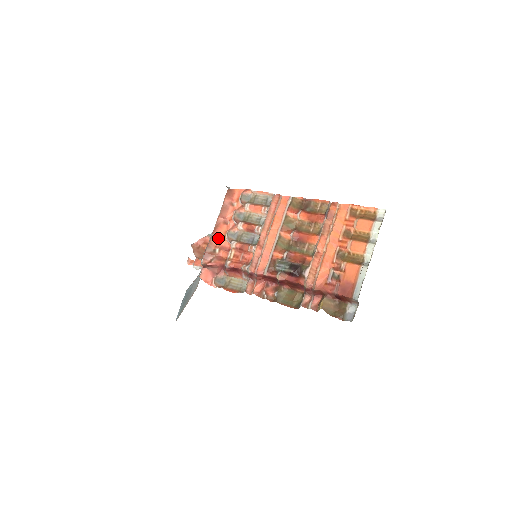
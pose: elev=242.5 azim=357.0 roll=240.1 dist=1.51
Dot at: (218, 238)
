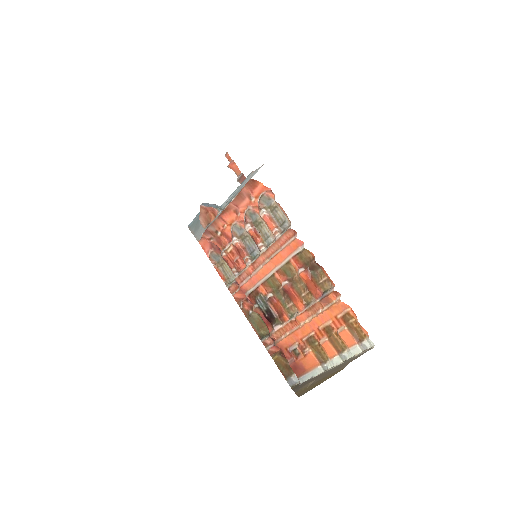
Dot at: (224, 222)
